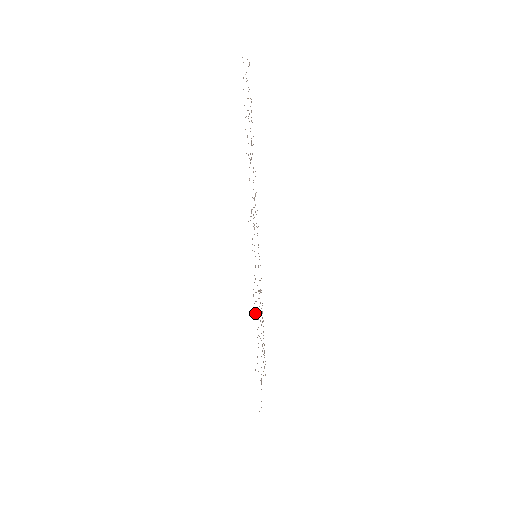
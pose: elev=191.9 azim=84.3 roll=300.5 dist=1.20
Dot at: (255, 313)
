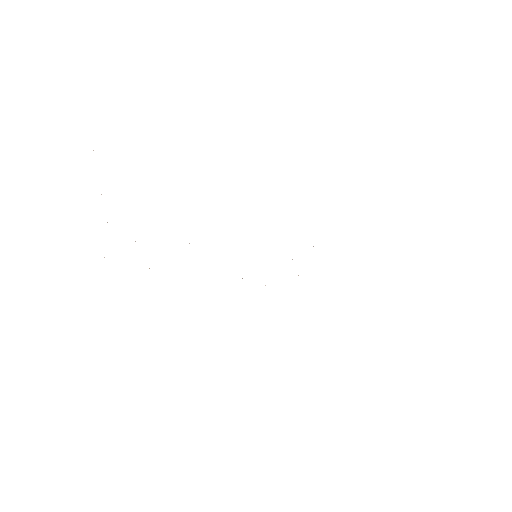
Dot at: occluded
